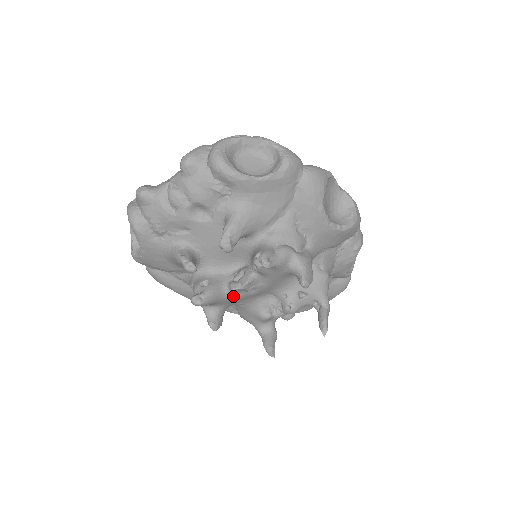
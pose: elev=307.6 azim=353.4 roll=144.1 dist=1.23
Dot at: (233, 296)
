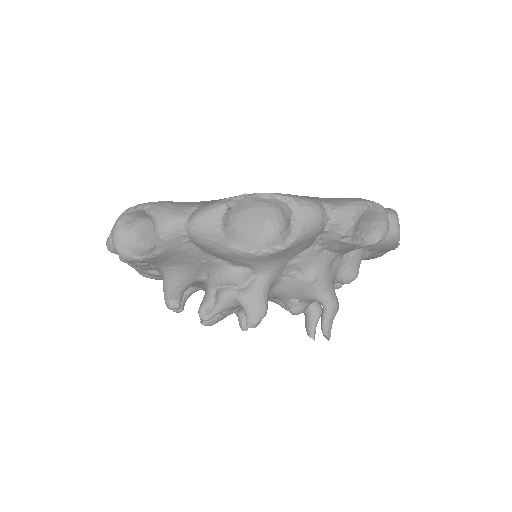
Dot at: occluded
